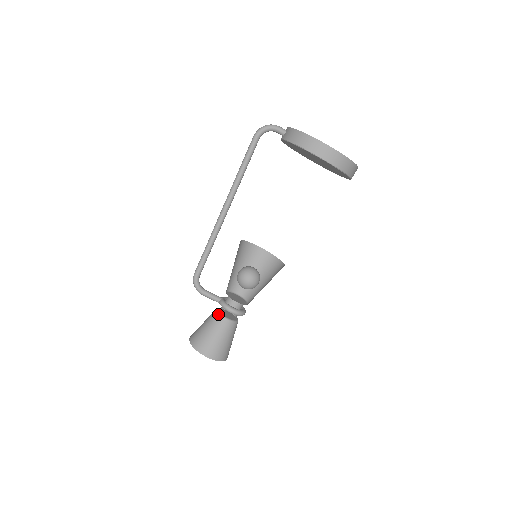
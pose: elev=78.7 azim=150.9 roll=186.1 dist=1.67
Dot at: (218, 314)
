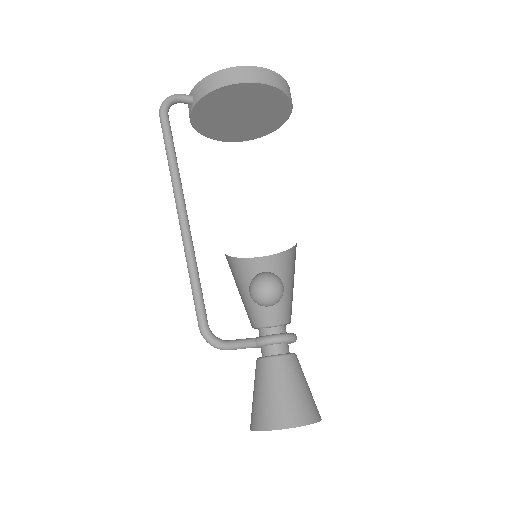
Dot at: (268, 359)
